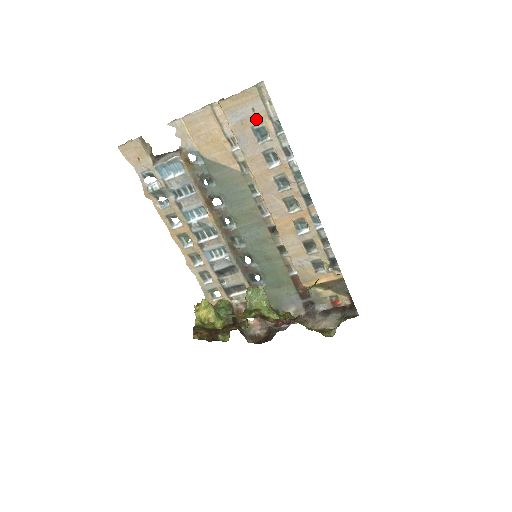
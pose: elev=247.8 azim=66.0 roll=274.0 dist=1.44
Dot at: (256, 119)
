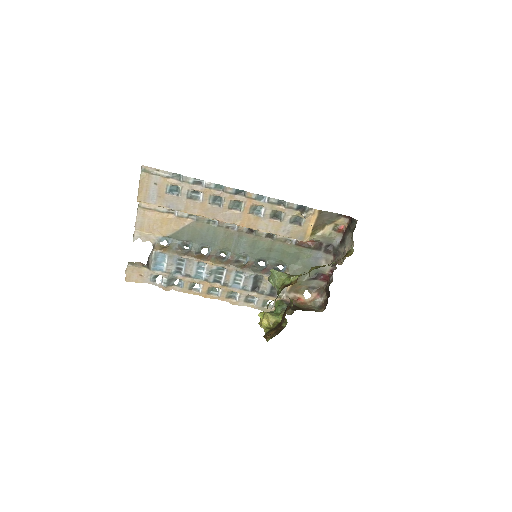
Dot at: (162, 186)
